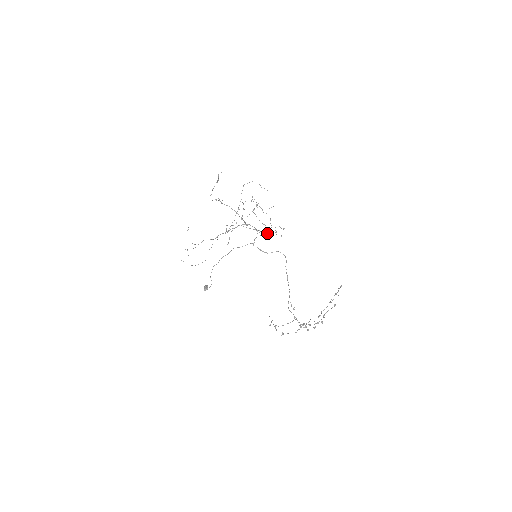
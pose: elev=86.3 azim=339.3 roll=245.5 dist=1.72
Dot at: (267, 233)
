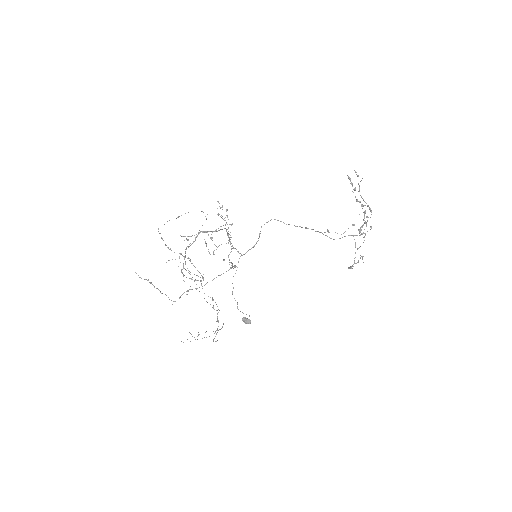
Dot at: occluded
